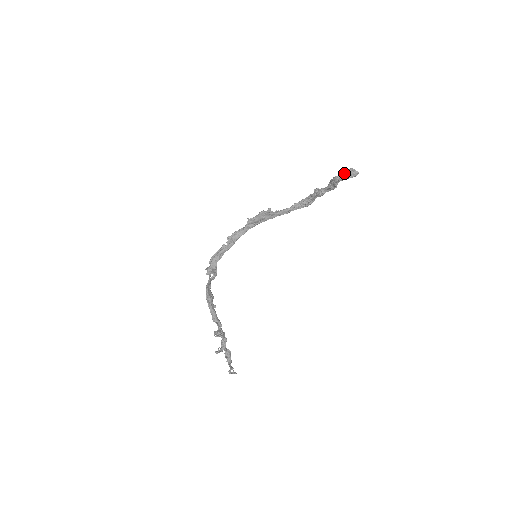
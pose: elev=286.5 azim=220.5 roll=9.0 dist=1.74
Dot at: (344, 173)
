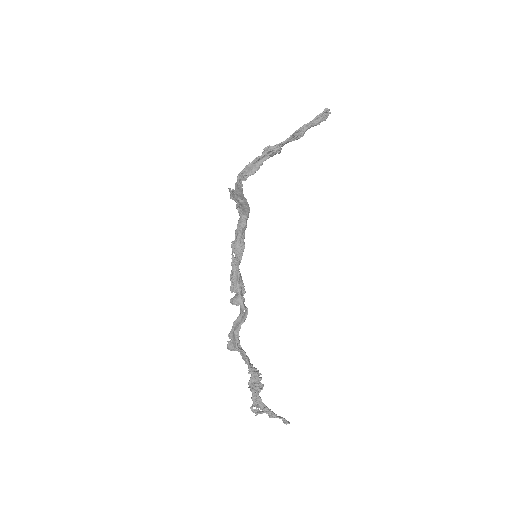
Dot at: (319, 116)
